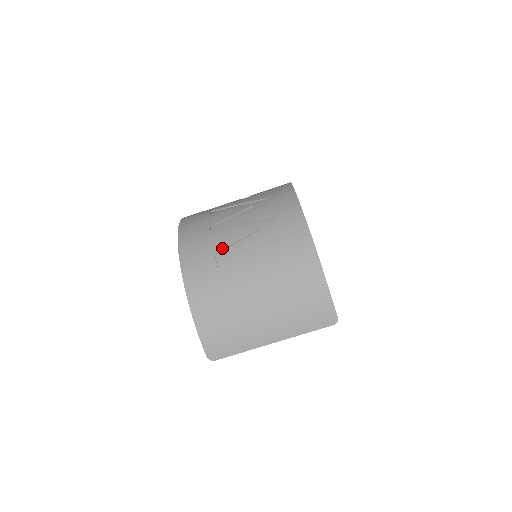
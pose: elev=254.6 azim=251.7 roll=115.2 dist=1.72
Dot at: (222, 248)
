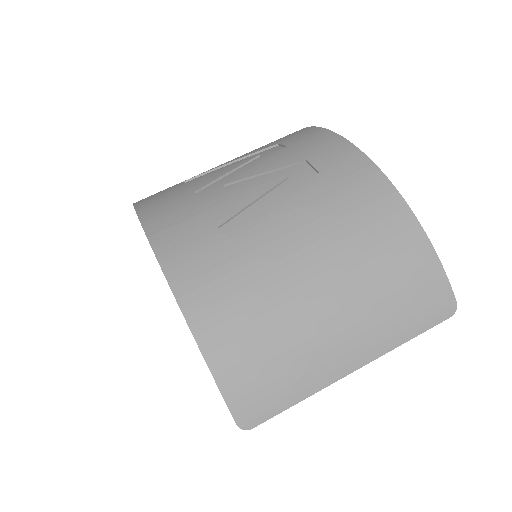
Dot at: (229, 215)
